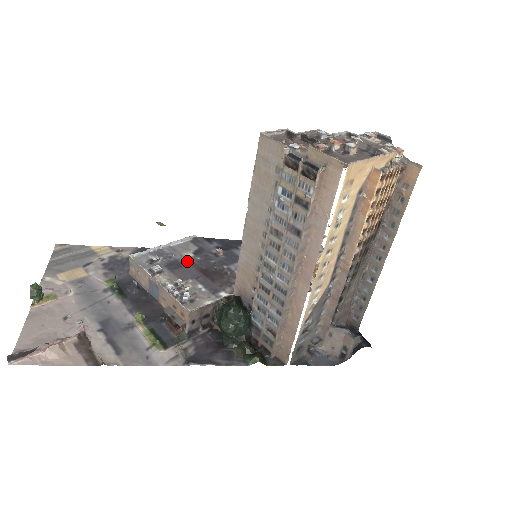
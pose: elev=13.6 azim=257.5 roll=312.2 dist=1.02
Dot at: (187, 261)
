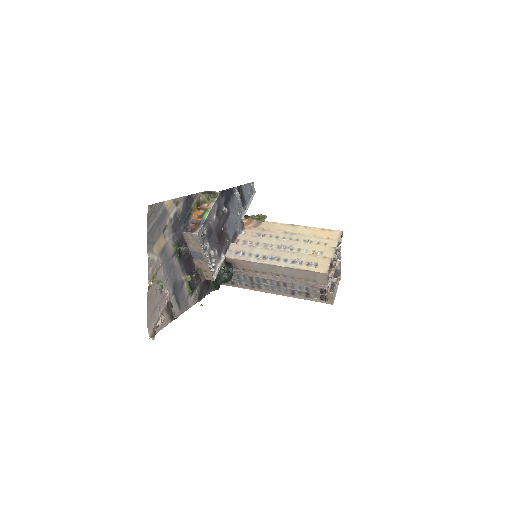
Dot at: (214, 226)
